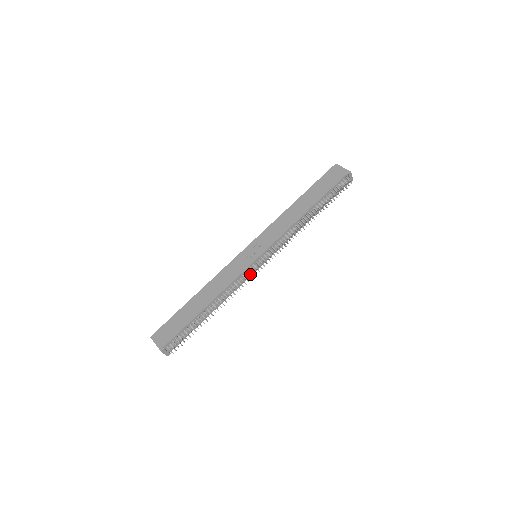
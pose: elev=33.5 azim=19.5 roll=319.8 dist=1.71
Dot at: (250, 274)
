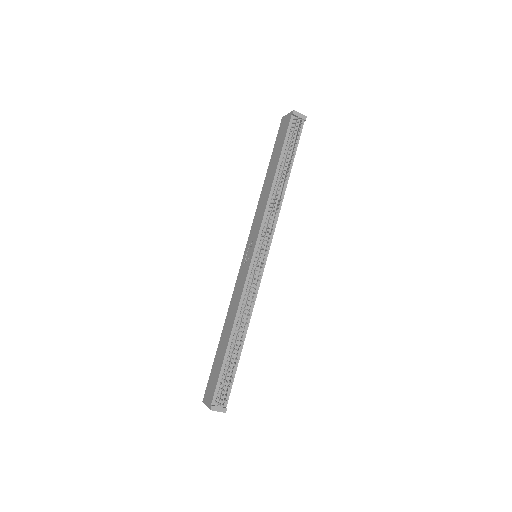
Dot at: (259, 277)
